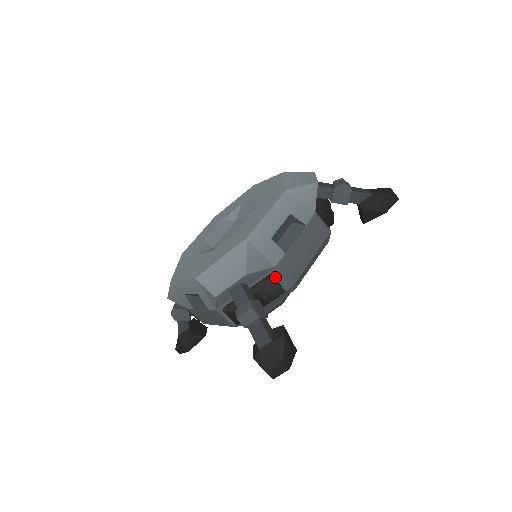
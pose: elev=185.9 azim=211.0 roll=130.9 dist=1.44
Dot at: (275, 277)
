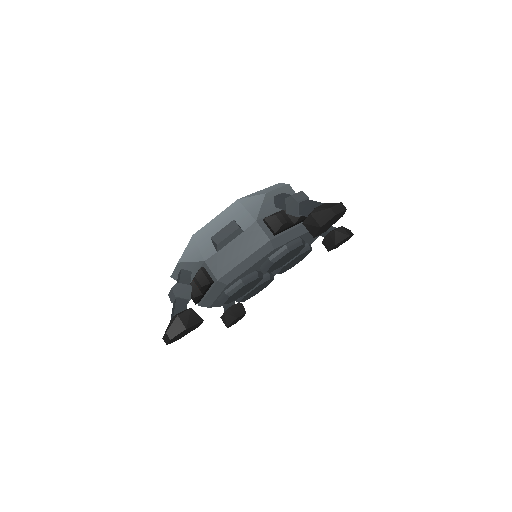
Dot at: (207, 270)
